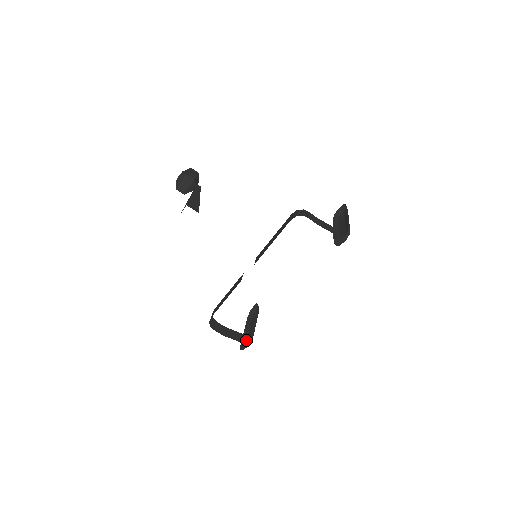
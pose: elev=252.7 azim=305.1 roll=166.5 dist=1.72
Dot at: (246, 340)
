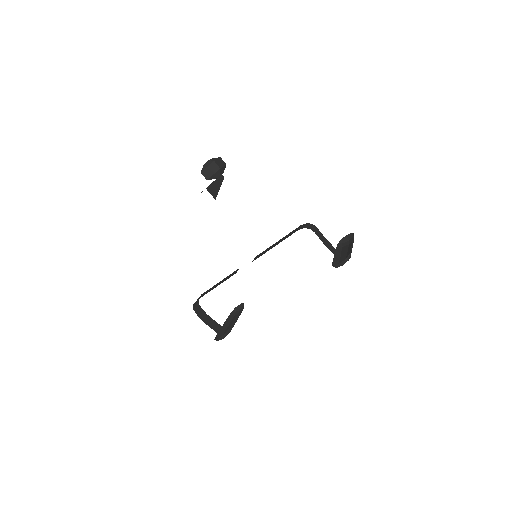
Dot at: (223, 333)
